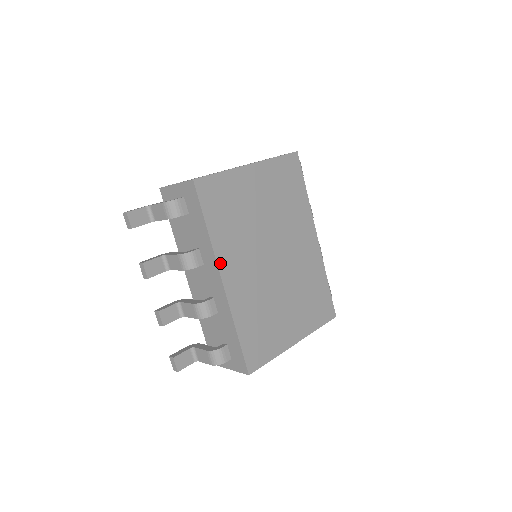
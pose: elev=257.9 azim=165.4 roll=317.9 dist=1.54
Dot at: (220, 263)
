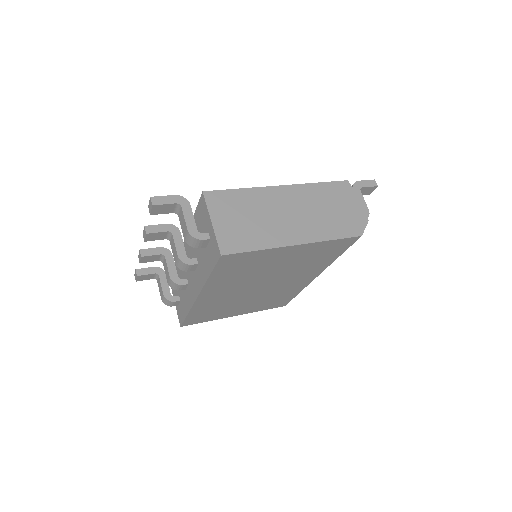
Dot at: (204, 291)
